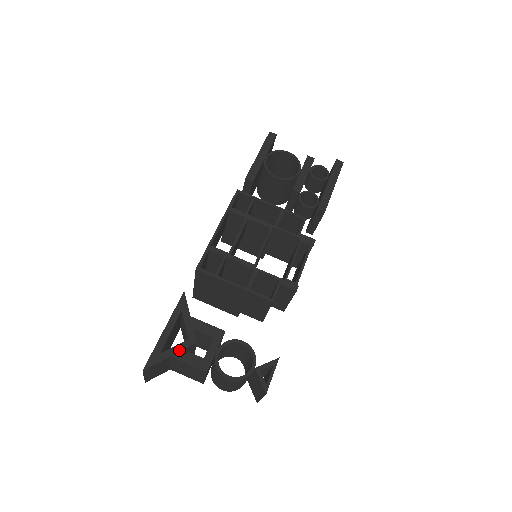
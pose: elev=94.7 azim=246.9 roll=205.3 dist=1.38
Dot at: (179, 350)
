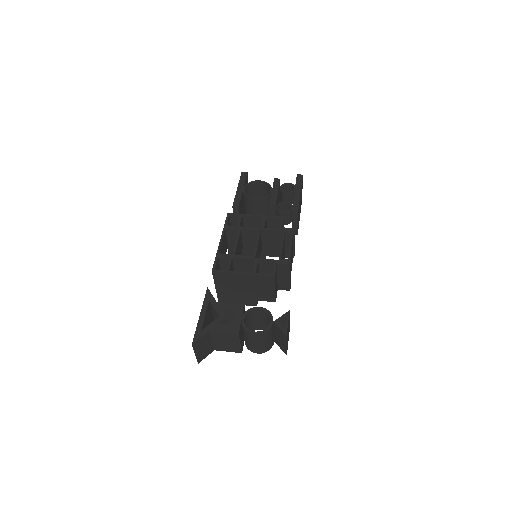
Dot at: (214, 325)
